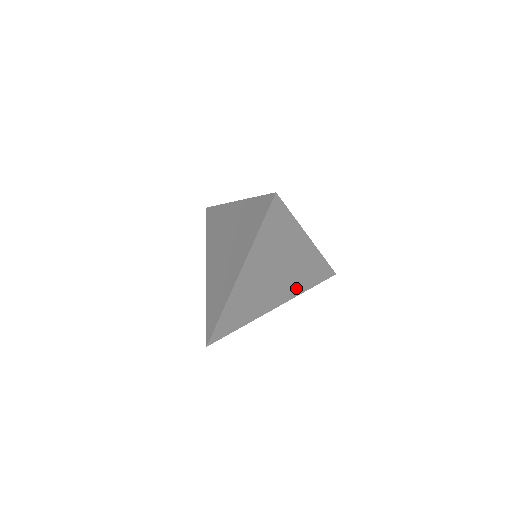
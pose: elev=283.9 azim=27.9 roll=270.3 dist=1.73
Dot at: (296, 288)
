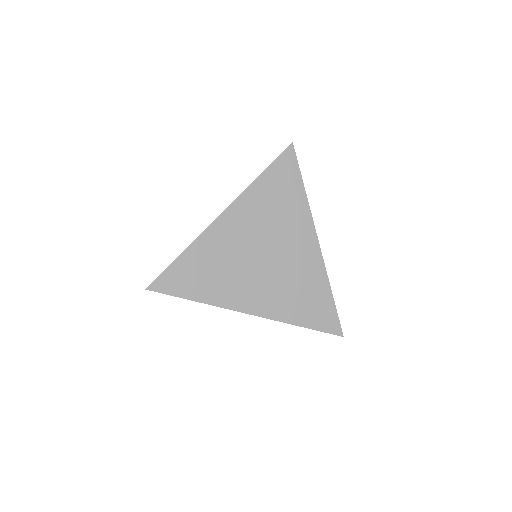
Dot at: (283, 306)
